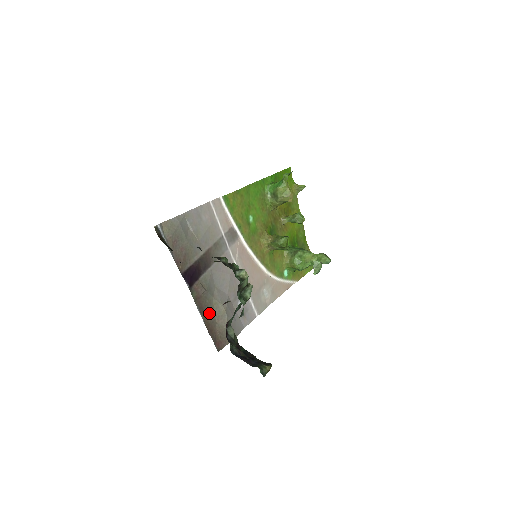
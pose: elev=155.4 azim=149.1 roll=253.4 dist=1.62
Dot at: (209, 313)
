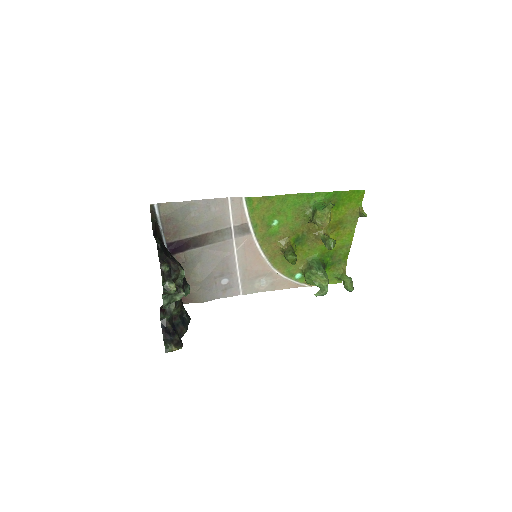
Dot at: occluded
